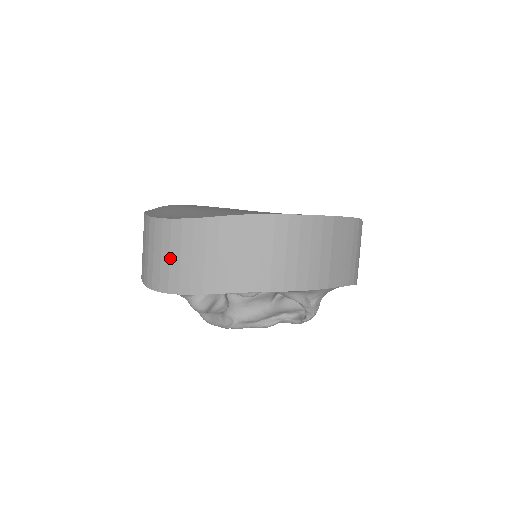
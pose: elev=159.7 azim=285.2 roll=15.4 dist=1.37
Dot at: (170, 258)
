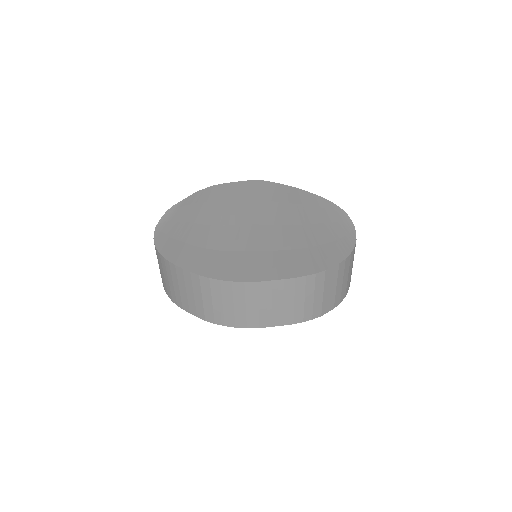
Dot at: (159, 267)
